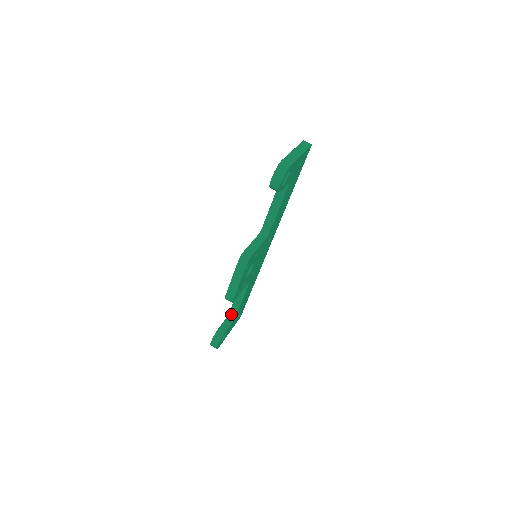
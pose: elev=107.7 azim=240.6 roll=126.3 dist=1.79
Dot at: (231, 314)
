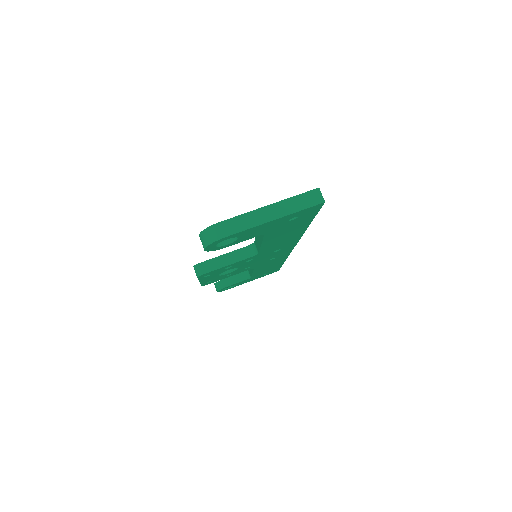
Dot at: (249, 272)
